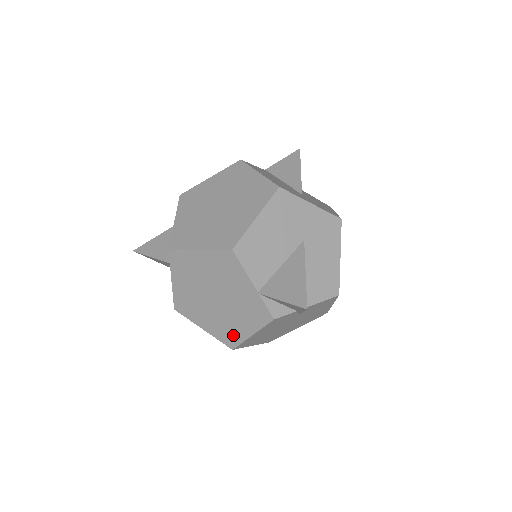
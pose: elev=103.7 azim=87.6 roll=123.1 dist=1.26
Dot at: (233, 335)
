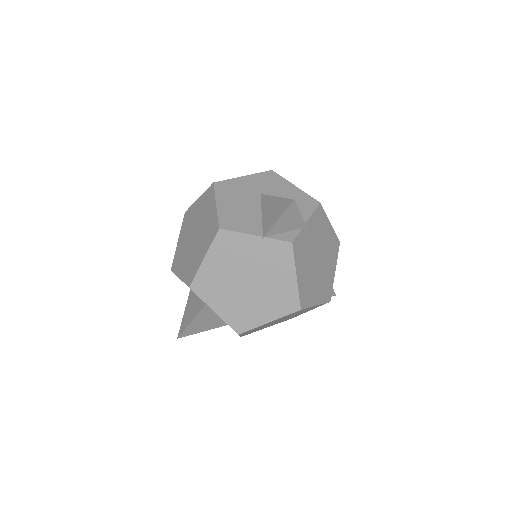
Dot at: (288, 296)
